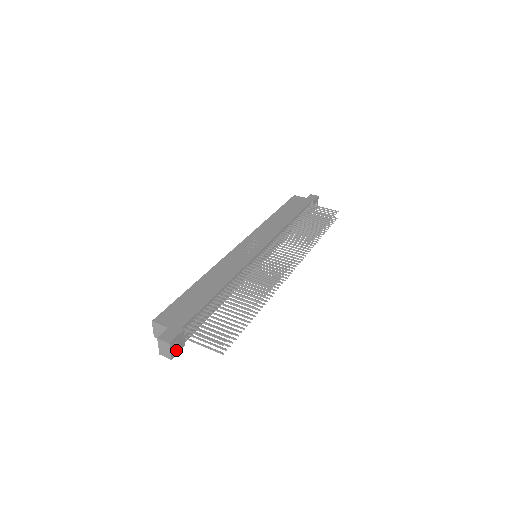
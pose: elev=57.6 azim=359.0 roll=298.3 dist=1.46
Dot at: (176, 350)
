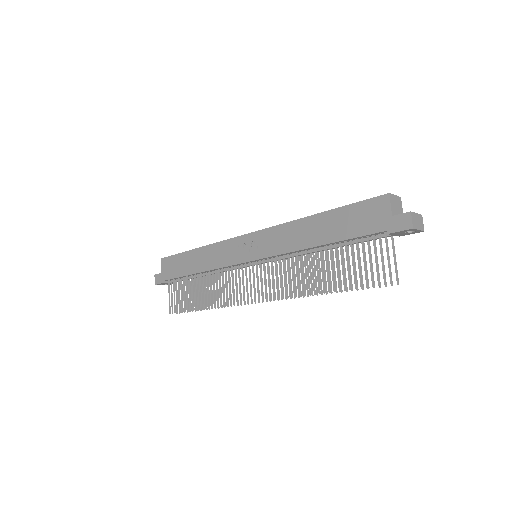
Dot at: occluded
